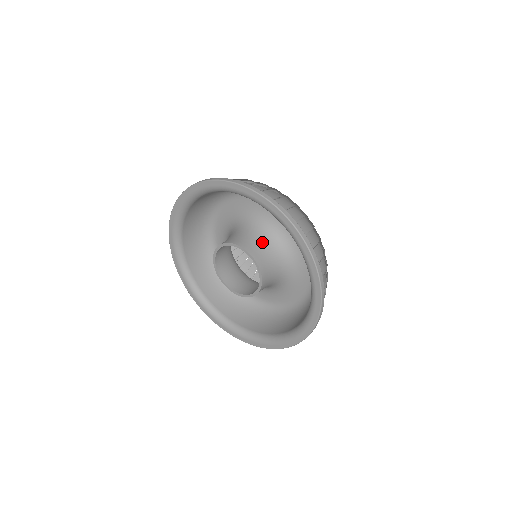
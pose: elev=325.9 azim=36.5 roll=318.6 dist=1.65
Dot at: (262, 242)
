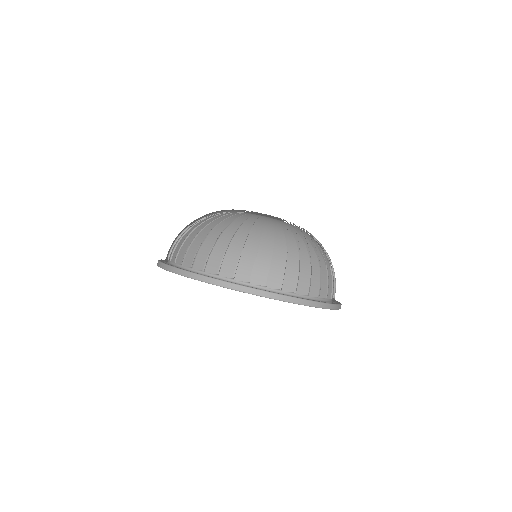
Dot at: occluded
